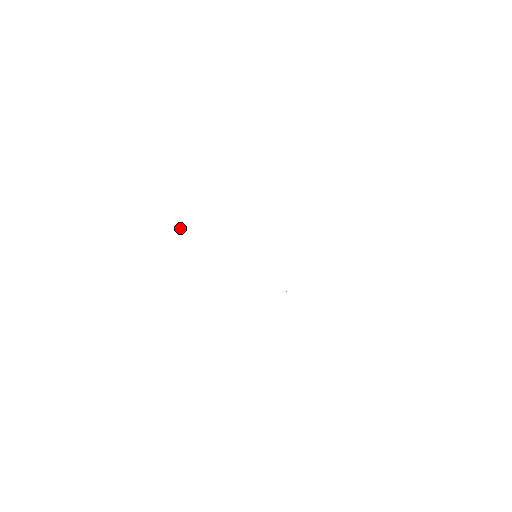
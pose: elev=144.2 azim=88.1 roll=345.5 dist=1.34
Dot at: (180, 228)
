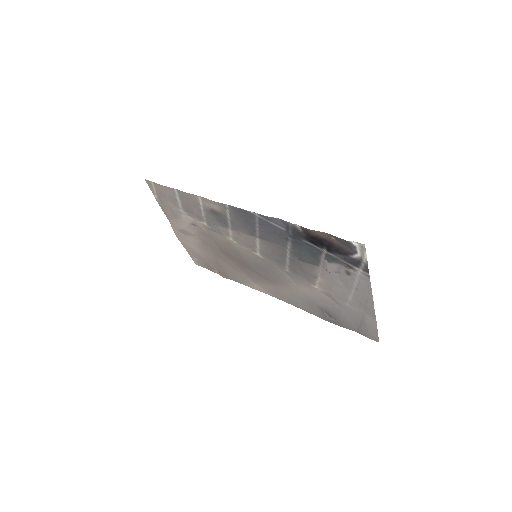
Dot at: (221, 274)
